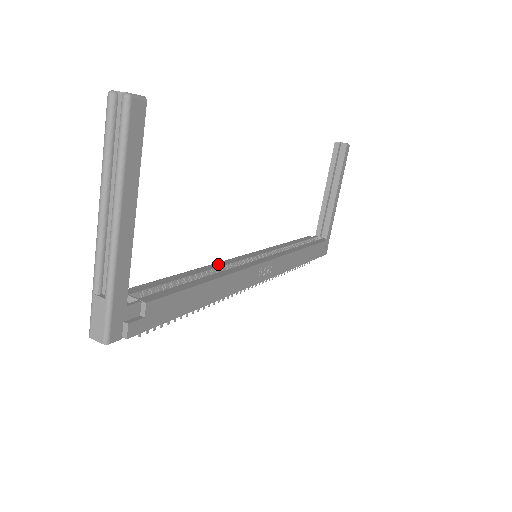
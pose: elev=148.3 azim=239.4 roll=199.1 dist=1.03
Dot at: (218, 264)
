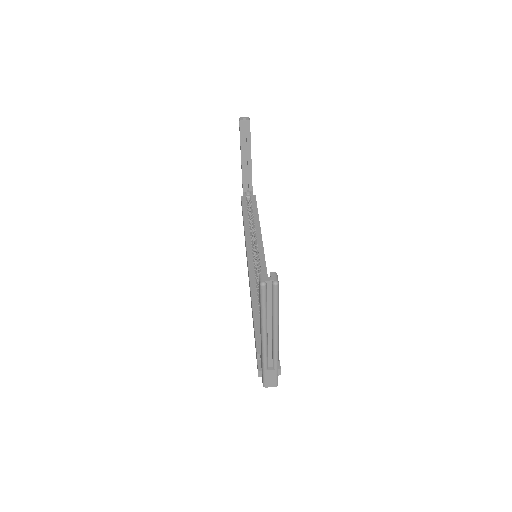
Dot at: (252, 283)
